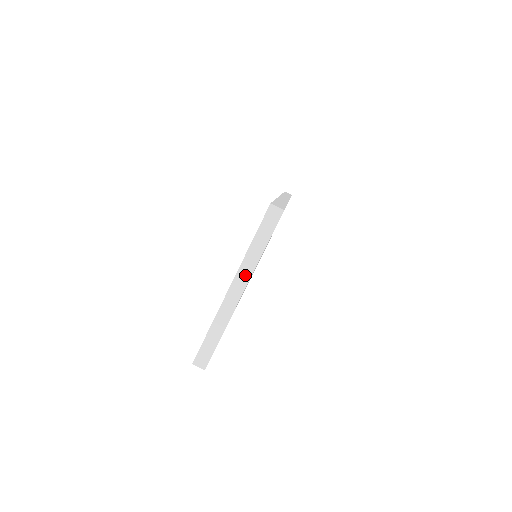
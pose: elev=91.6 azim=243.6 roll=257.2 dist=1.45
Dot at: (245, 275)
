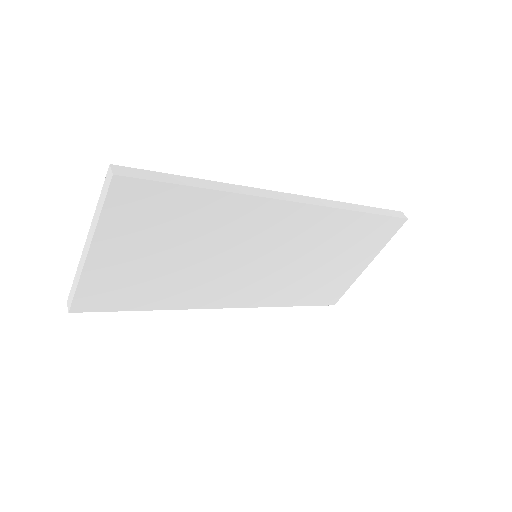
Dot at: (91, 234)
